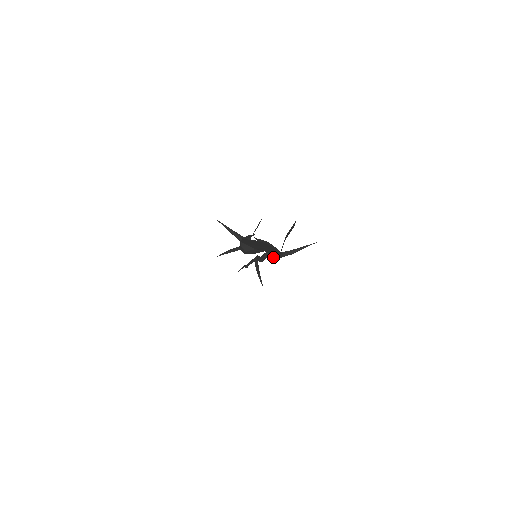
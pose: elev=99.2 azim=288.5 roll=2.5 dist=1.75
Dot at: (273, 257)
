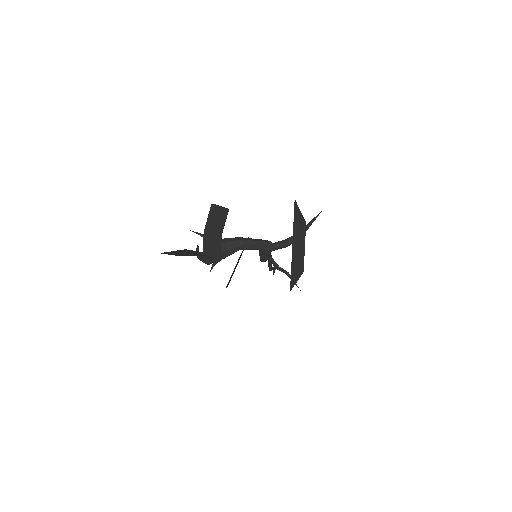
Dot at: (266, 252)
